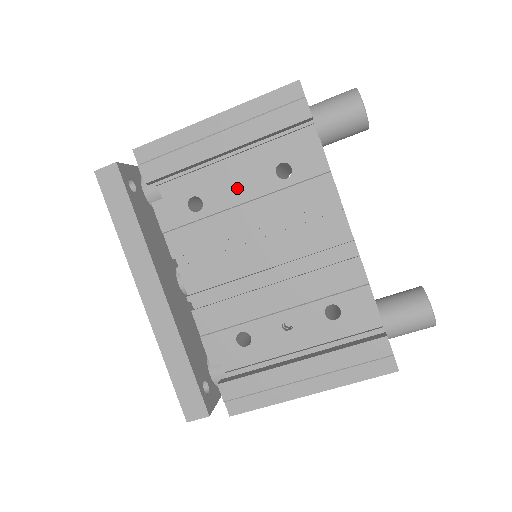
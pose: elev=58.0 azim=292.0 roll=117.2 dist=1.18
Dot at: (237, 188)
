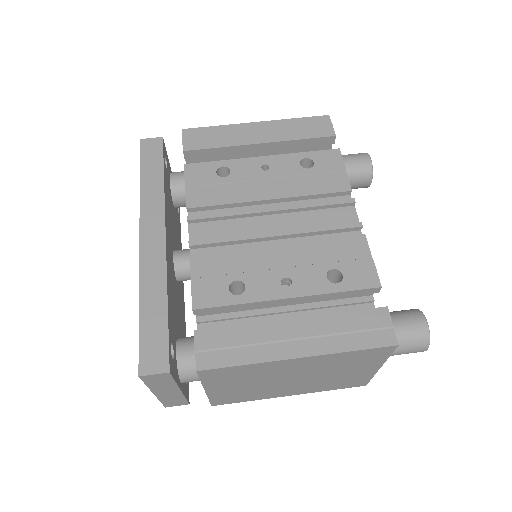
Dot at: occluded
